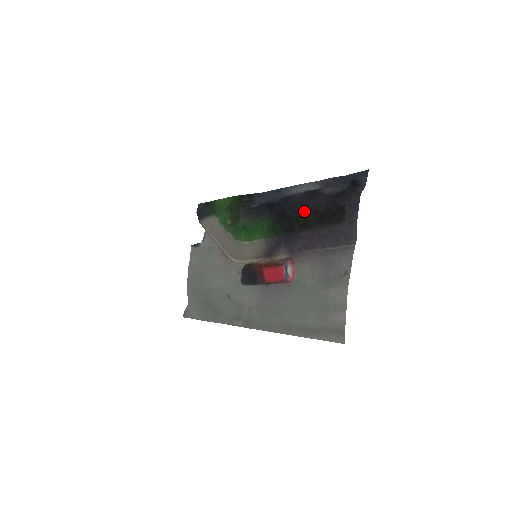
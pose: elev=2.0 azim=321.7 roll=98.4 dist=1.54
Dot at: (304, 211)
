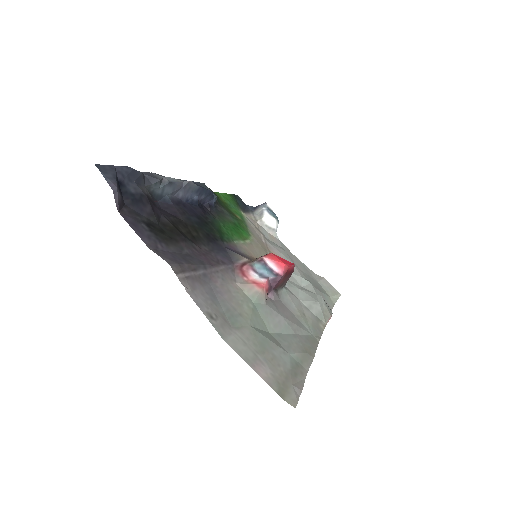
Dot at: (181, 221)
